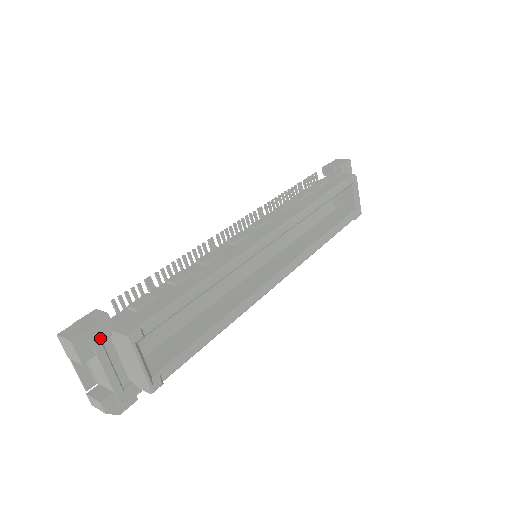
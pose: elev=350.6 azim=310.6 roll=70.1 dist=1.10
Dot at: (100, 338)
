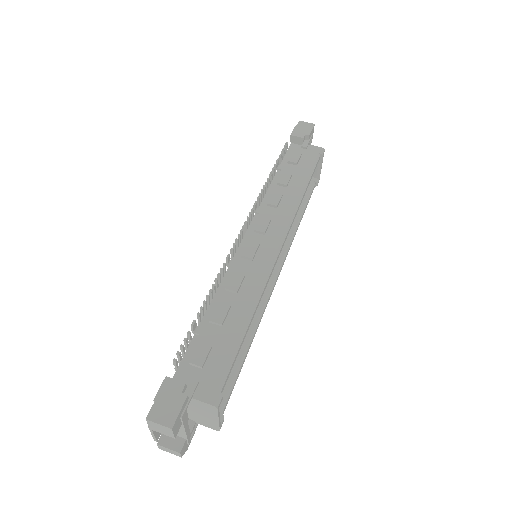
Dot at: (185, 409)
